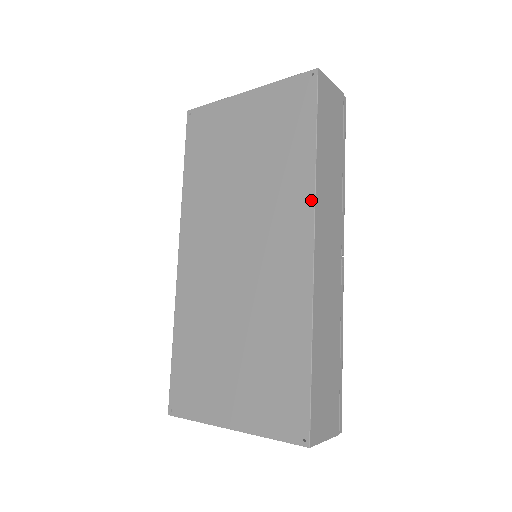
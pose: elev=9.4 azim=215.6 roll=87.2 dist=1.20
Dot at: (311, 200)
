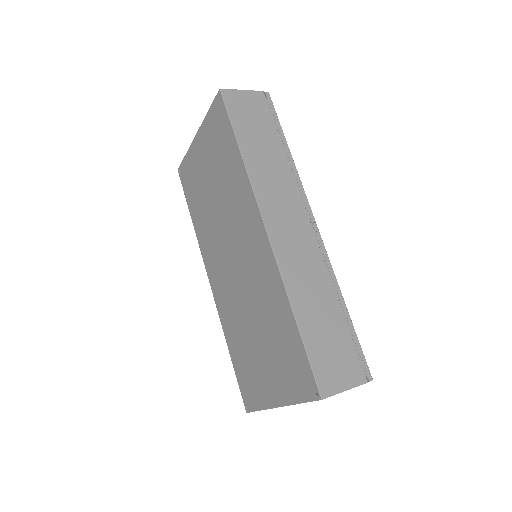
Dot at: (251, 193)
